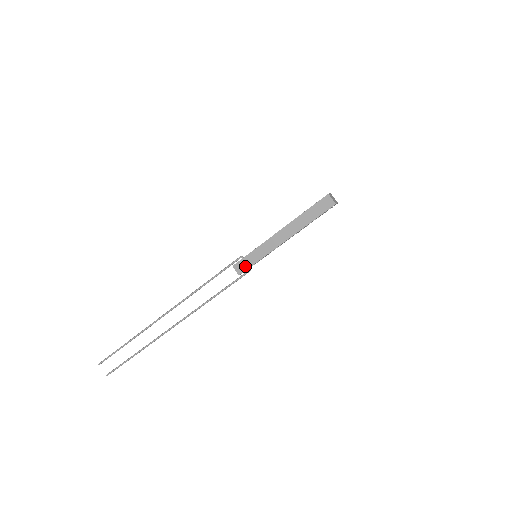
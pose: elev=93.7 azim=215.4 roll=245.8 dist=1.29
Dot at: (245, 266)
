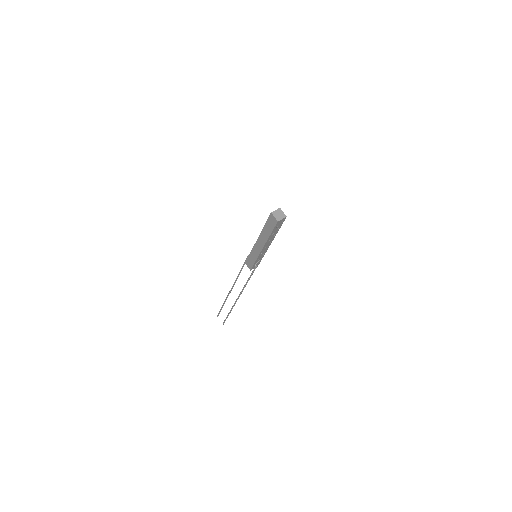
Dot at: (251, 264)
